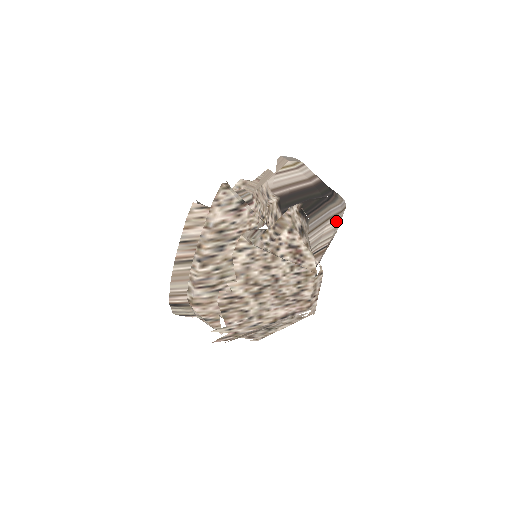
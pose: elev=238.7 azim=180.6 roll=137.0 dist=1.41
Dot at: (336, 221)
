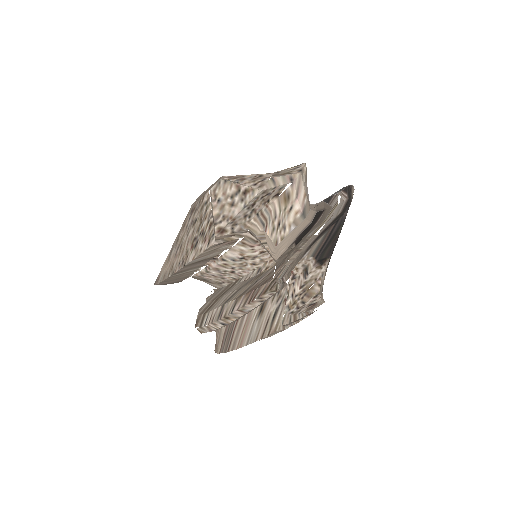
Dot at: occluded
